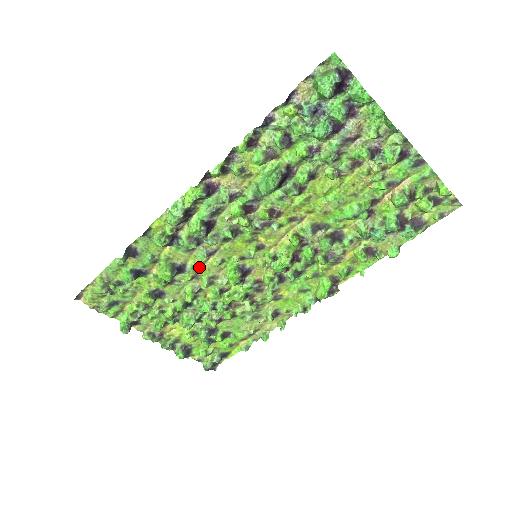
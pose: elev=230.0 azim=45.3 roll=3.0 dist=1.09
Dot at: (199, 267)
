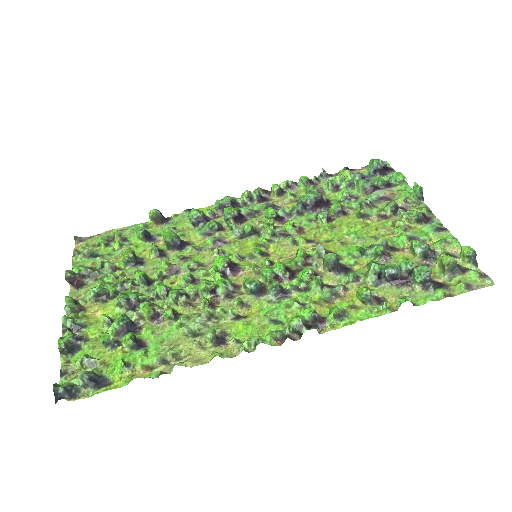
Dot at: (198, 253)
